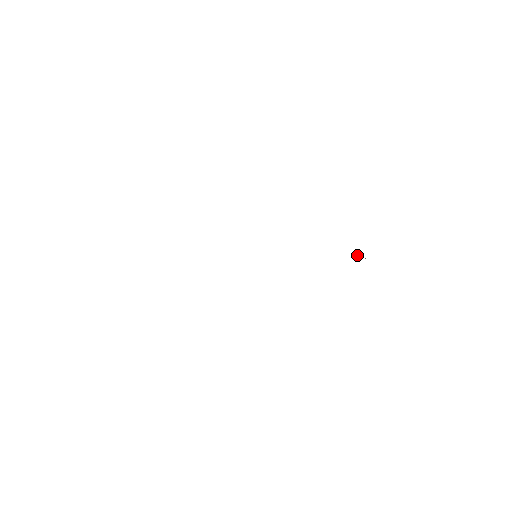
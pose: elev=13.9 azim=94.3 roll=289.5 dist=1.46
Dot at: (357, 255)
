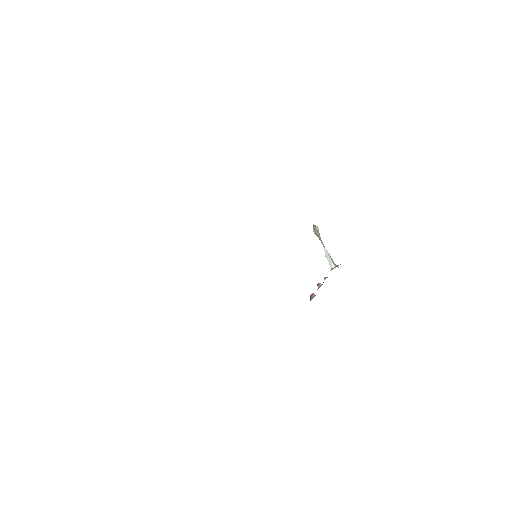
Dot at: occluded
